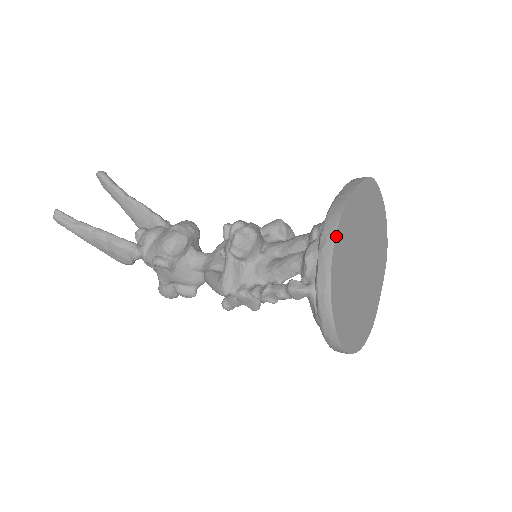
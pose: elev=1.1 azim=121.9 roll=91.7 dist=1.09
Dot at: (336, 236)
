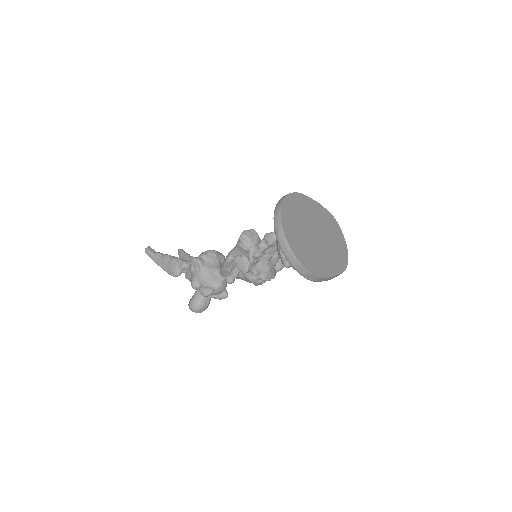
Dot at: (293, 193)
